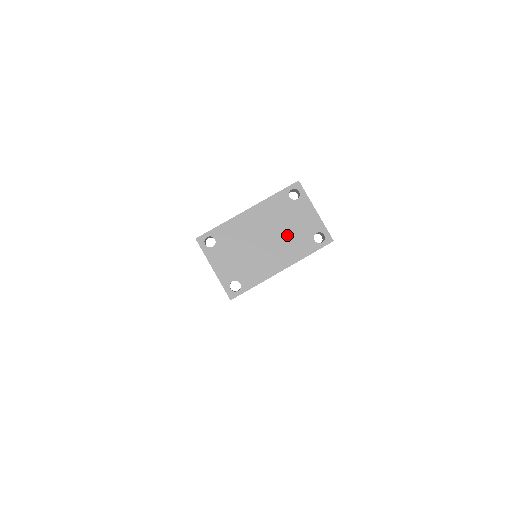
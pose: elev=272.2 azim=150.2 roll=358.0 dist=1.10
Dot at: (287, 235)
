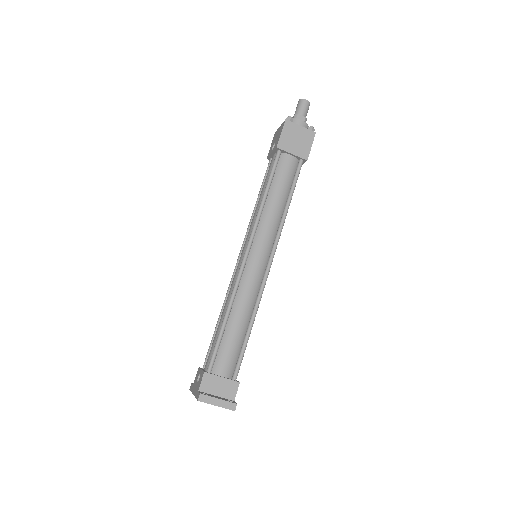
Dot at: occluded
